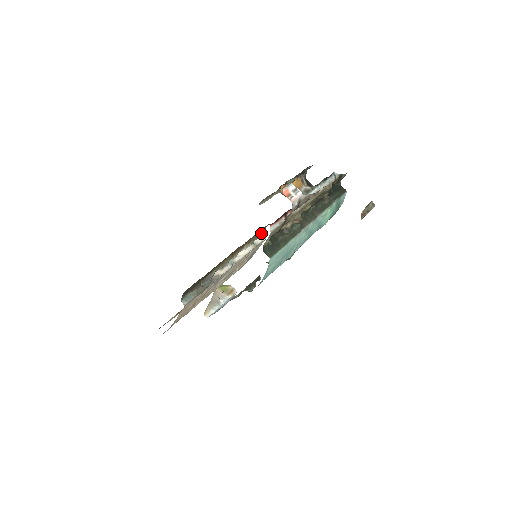
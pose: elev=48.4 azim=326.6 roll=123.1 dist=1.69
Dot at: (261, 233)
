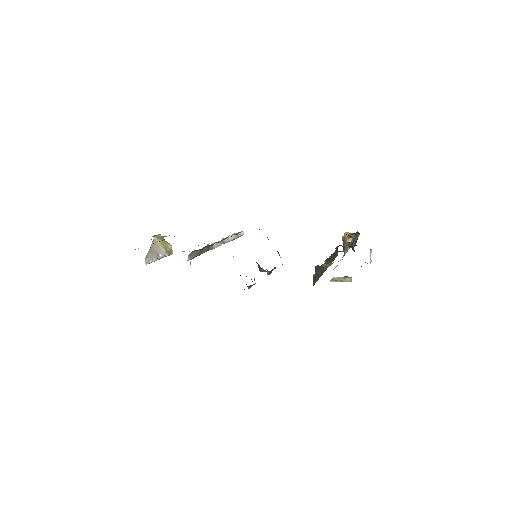
Dot at: occluded
